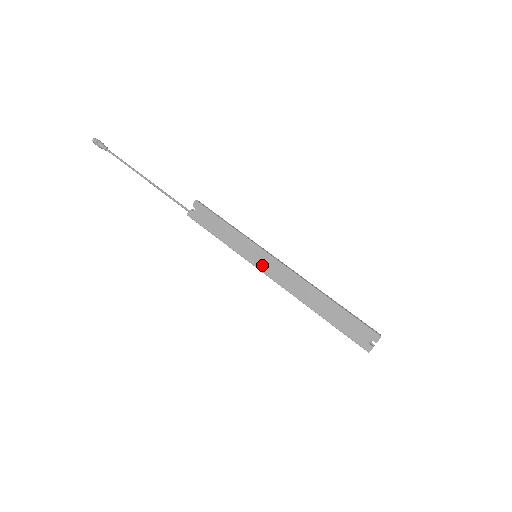
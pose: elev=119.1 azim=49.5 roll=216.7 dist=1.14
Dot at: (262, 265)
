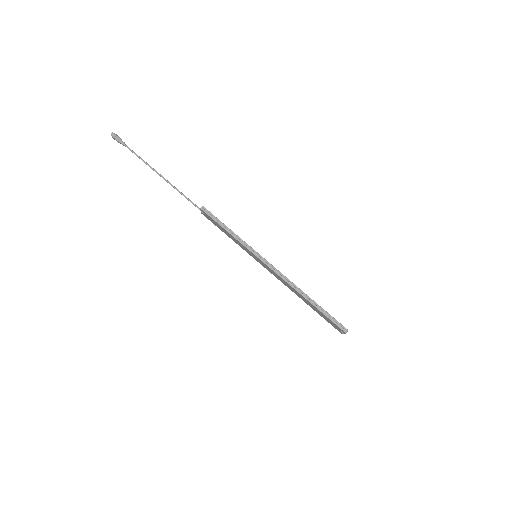
Dot at: (261, 264)
